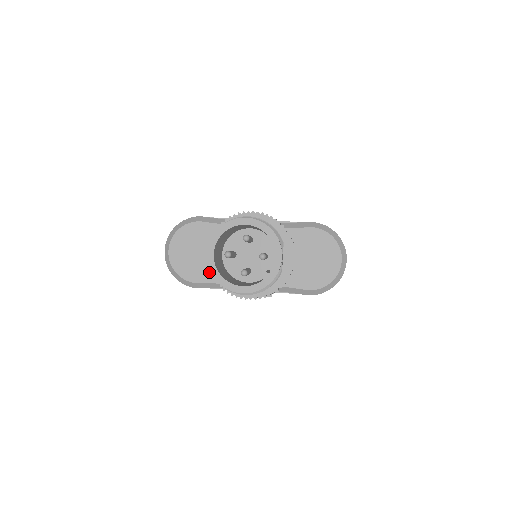
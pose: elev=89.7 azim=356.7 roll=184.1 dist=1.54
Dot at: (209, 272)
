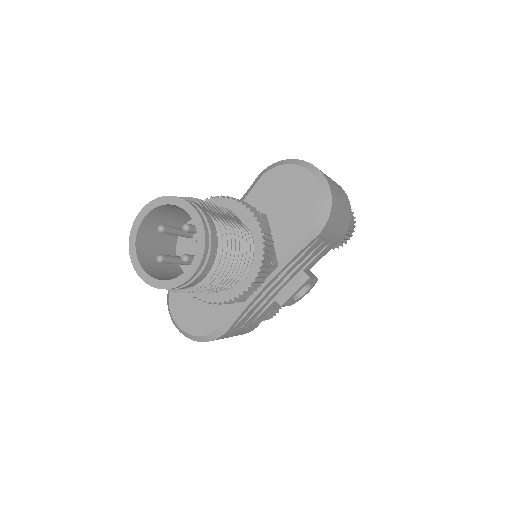
Dot at: (220, 307)
